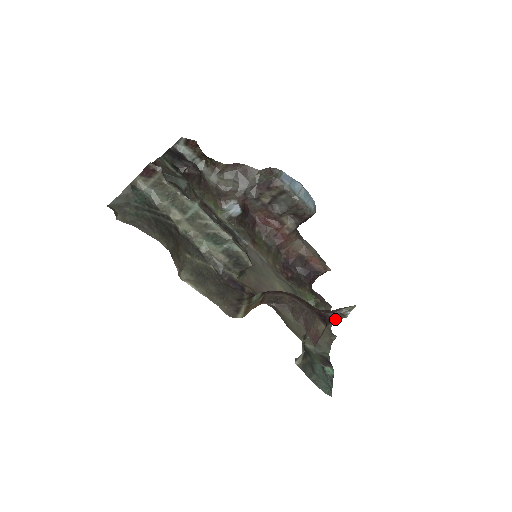
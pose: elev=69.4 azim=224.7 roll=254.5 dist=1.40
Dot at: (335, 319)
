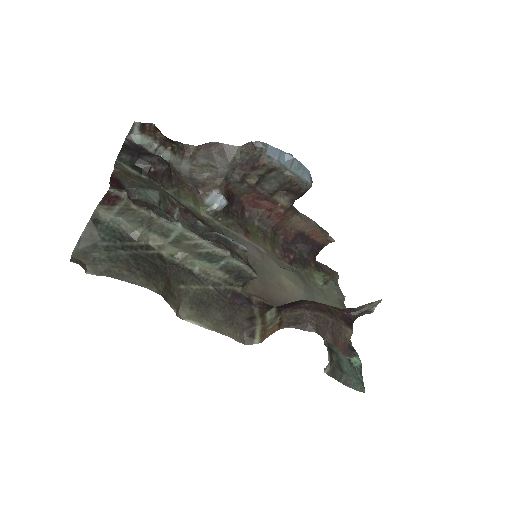
Dot at: occluded
